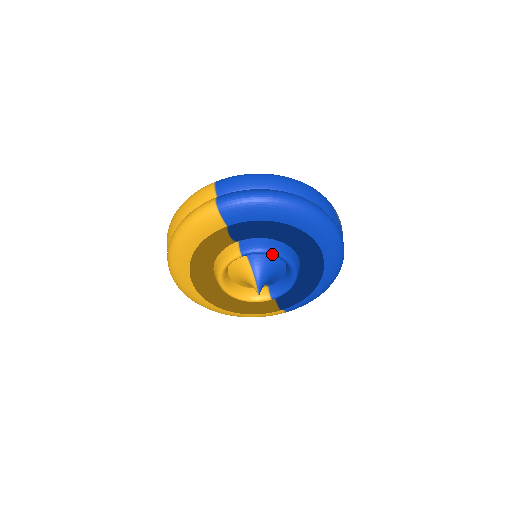
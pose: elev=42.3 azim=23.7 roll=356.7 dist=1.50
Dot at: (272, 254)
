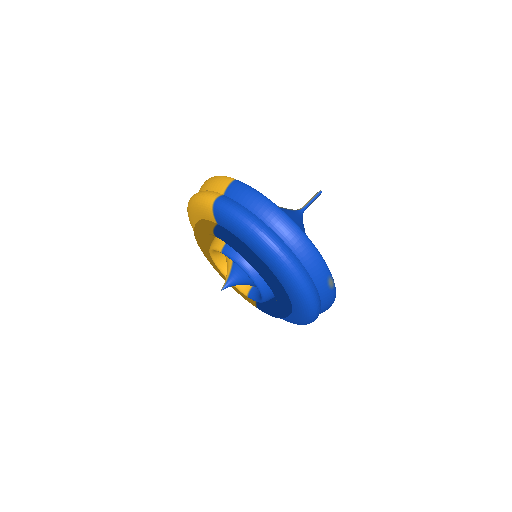
Dot at: (243, 270)
